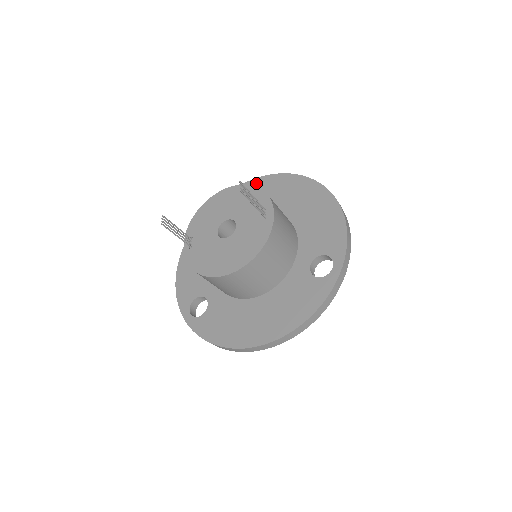
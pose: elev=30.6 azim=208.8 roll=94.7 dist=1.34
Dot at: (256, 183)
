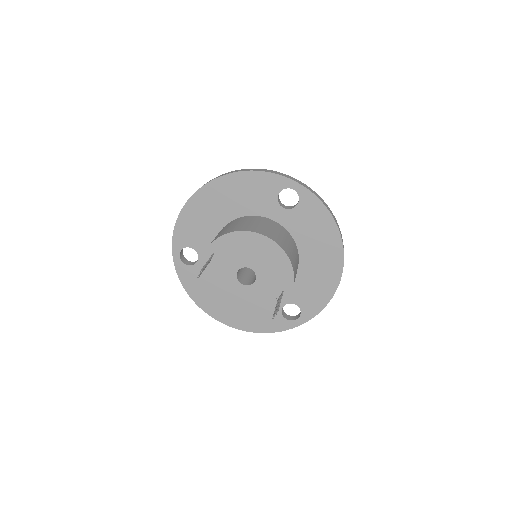
Dot at: (303, 194)
